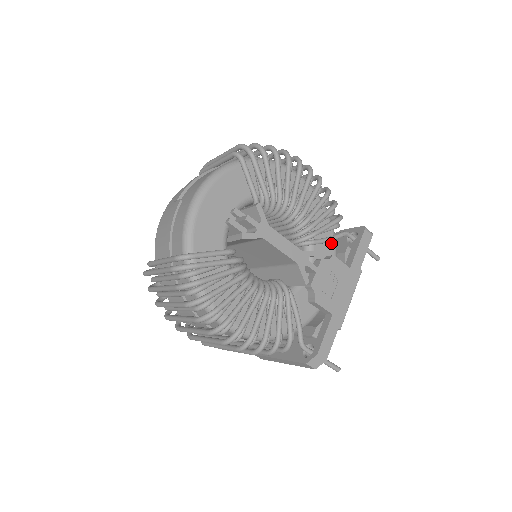
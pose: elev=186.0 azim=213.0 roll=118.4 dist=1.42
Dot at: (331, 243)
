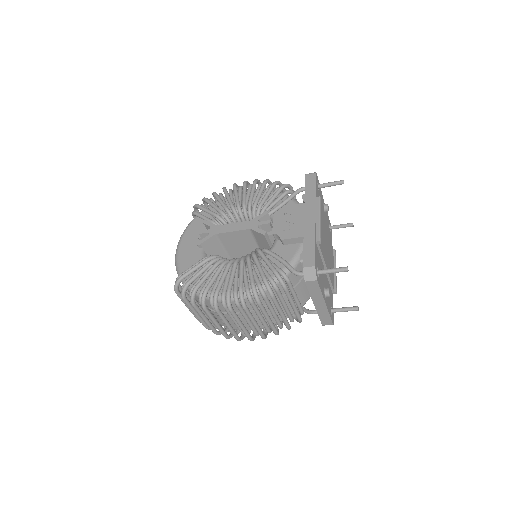
Dot at: (290, 204)
